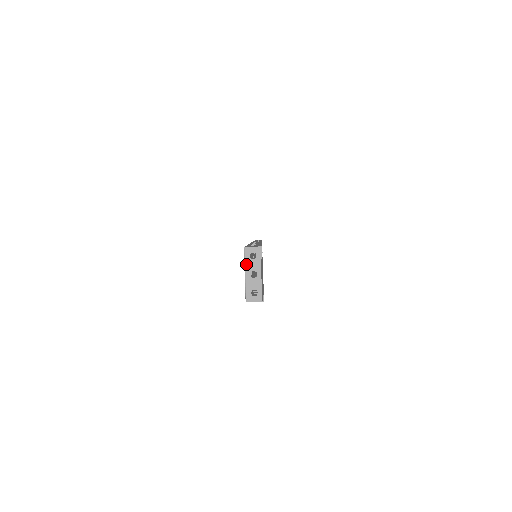
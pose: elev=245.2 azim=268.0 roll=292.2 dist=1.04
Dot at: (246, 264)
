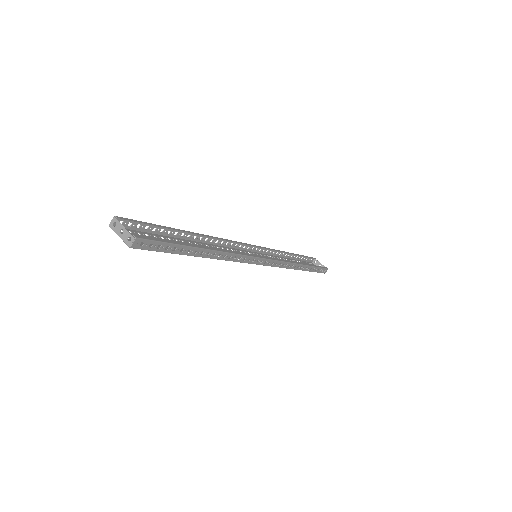
Dot at: (115, 232)
